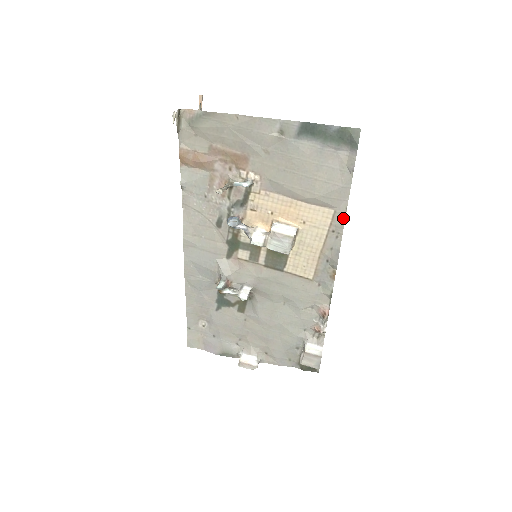
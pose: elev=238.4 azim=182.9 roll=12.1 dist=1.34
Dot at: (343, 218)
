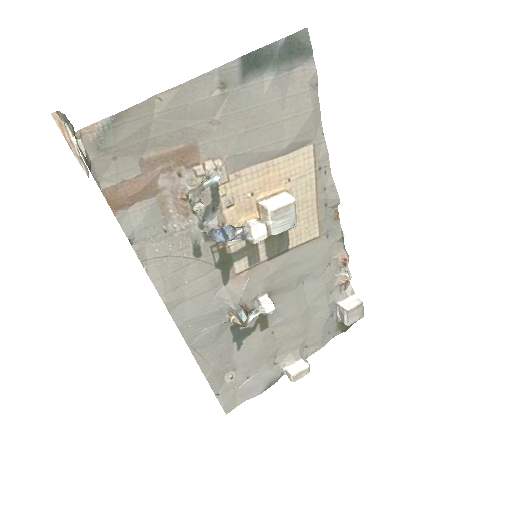
Dot at: (324, 147)
